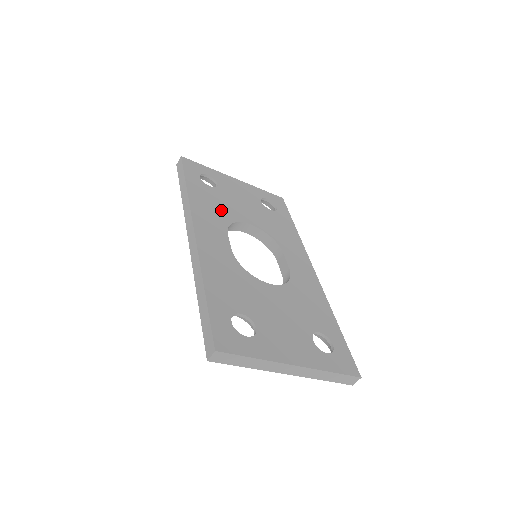
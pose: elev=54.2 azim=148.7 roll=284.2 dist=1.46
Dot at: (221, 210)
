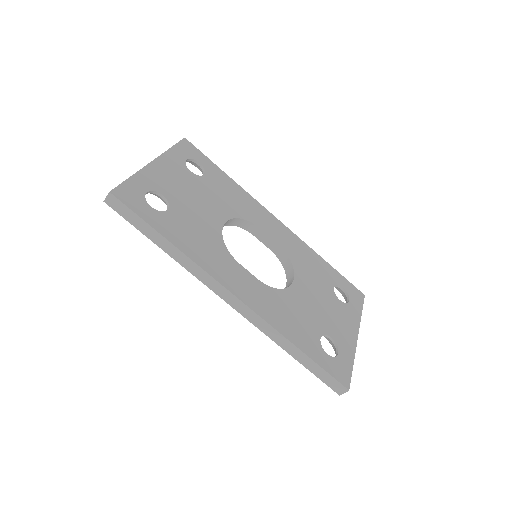
Dot at: (206, 236)
